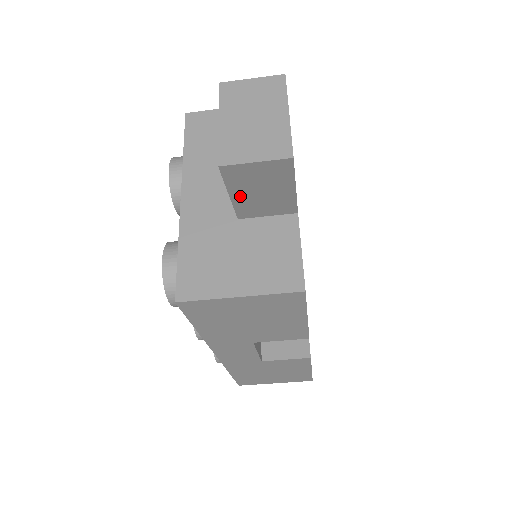
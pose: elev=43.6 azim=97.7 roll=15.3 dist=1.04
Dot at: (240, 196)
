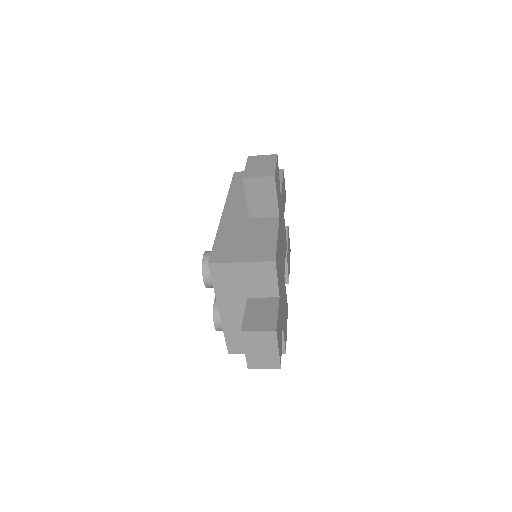
Dot at: occluded
